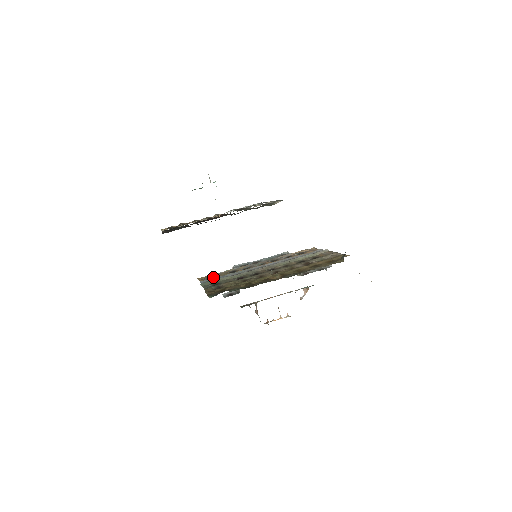
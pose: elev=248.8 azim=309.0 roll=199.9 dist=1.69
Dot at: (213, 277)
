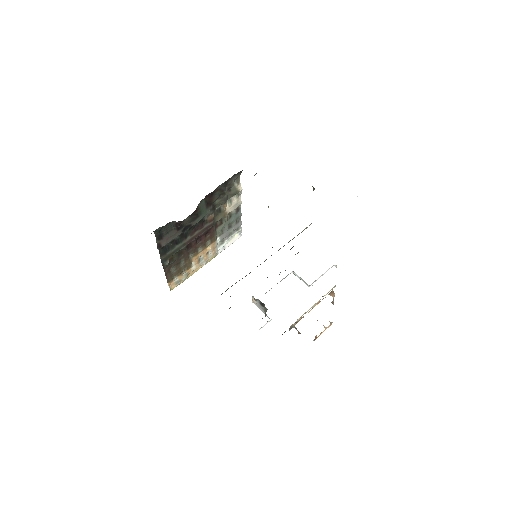
Dot at: occluded
